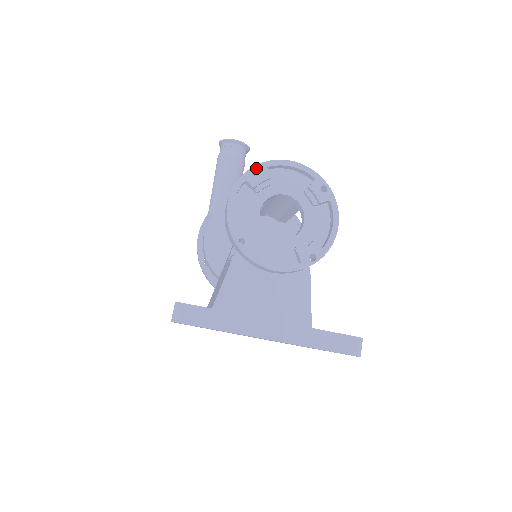
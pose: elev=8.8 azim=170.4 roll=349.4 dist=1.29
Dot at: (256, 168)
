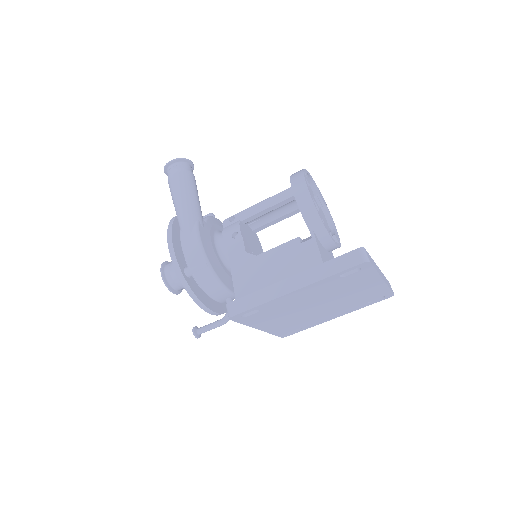
Dot at: (304, 171)
